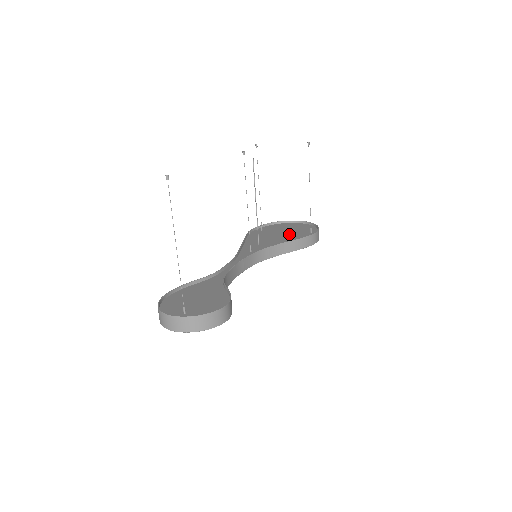
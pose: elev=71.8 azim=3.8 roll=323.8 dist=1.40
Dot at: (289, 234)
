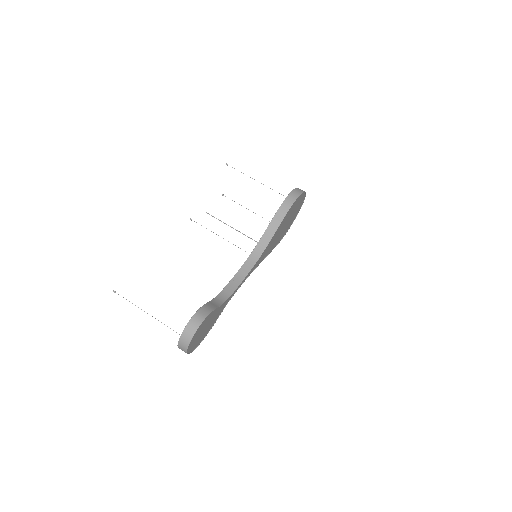
Dot at: occluded
